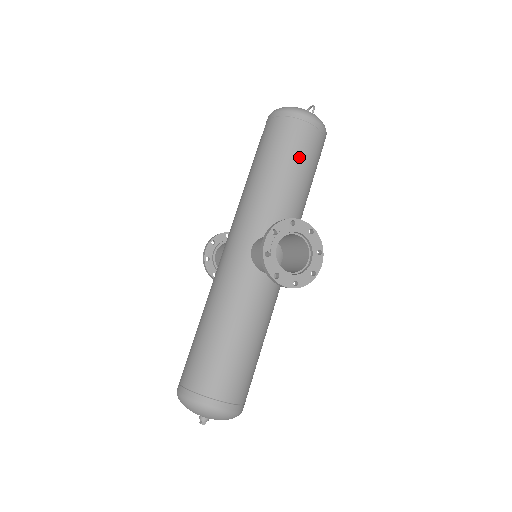
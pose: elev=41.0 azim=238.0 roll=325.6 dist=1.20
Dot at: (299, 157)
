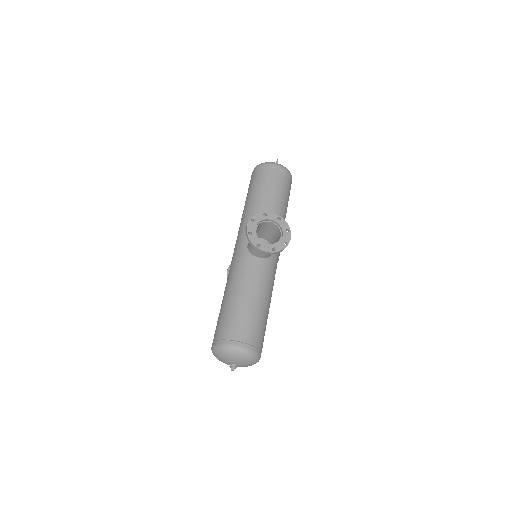
Dot at: (271, 187)
